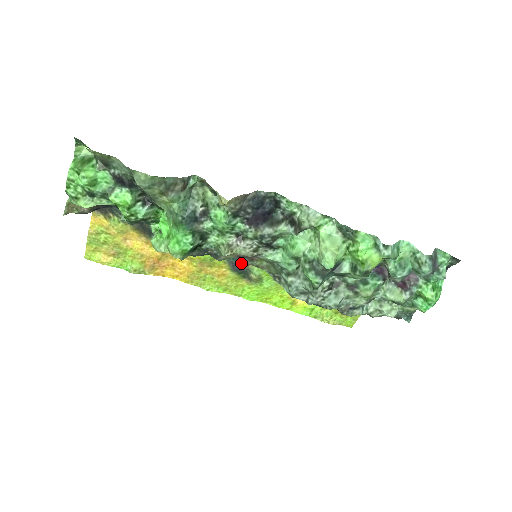
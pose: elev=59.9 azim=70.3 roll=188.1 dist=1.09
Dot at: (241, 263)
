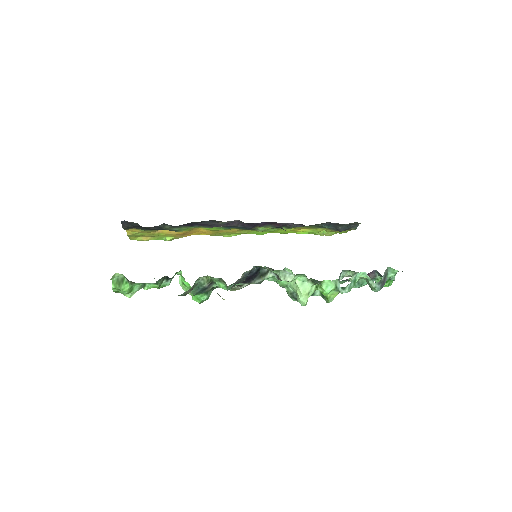
Dot at: (248, 229)
